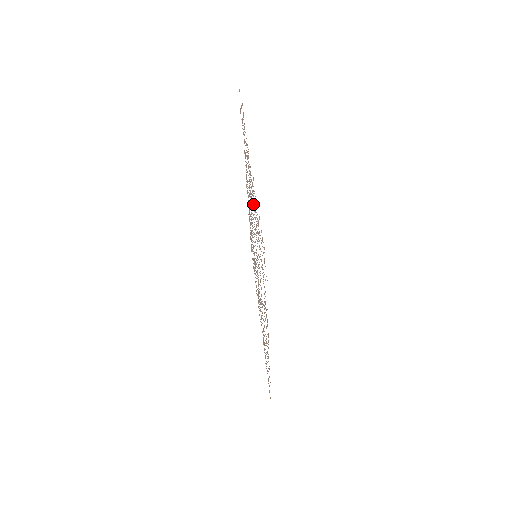
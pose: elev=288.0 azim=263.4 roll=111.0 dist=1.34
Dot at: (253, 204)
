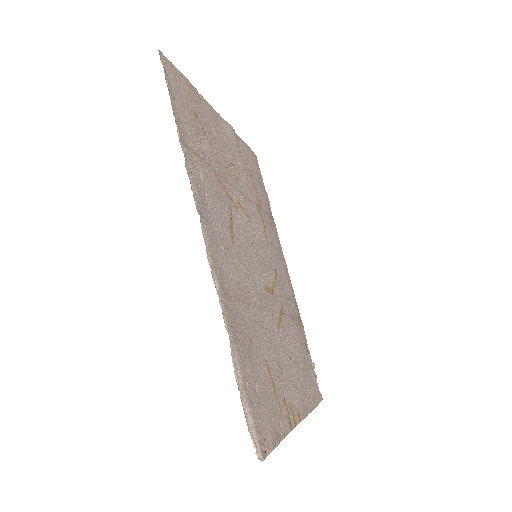
Dot at: (289, 366)
